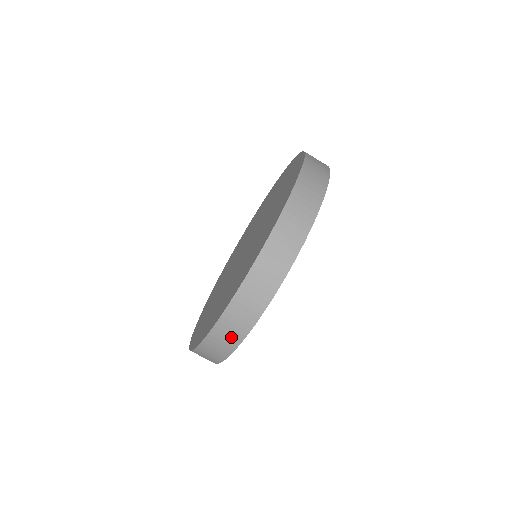
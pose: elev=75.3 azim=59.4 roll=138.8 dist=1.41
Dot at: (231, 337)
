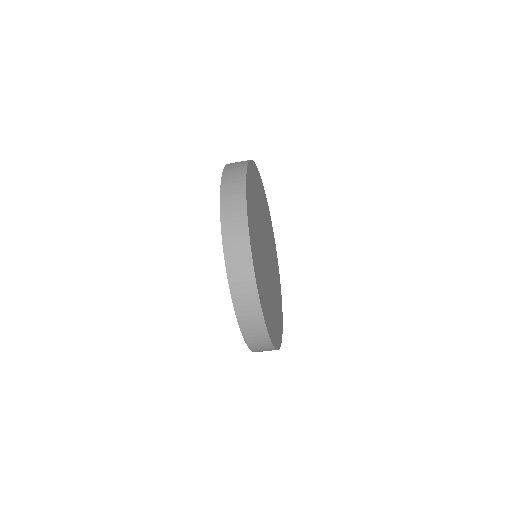
Dot at: (252, 312)
